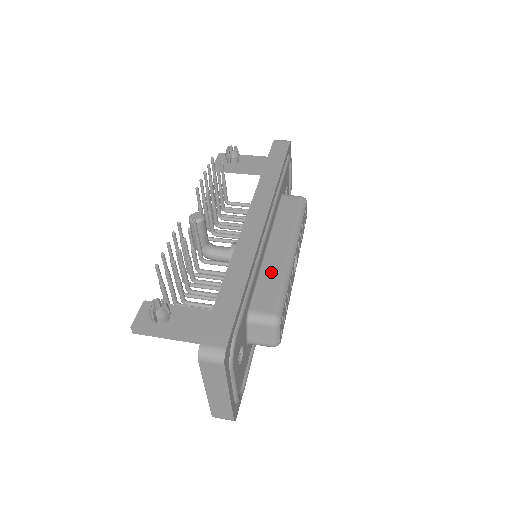
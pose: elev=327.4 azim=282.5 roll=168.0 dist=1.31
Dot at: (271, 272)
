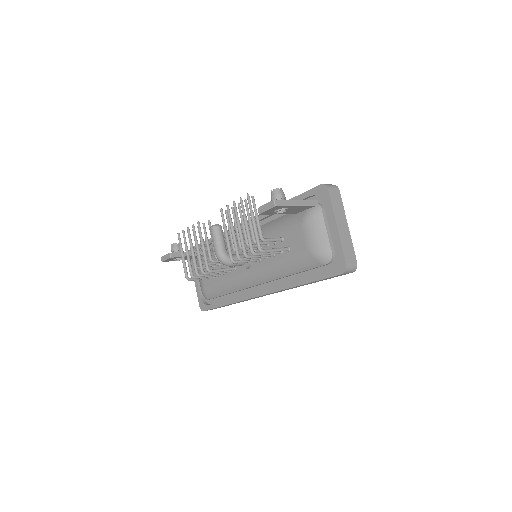
Dot at: occluded
